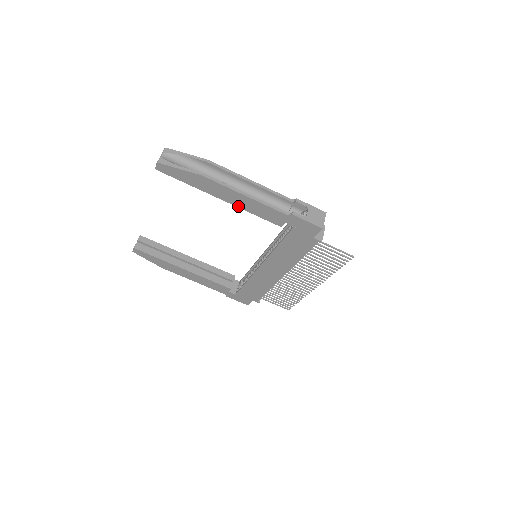
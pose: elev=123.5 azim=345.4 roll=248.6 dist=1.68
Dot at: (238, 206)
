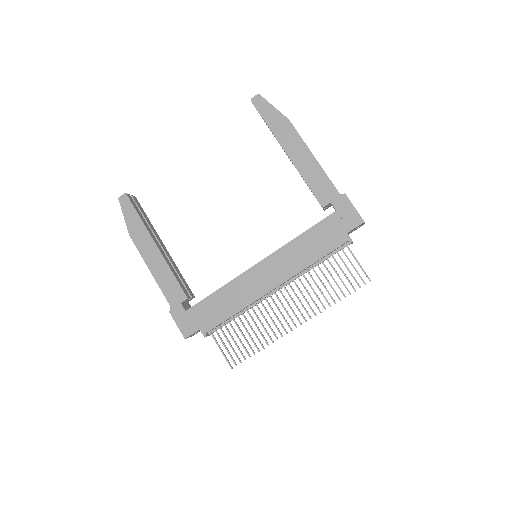
Dot at: (297, 167)
